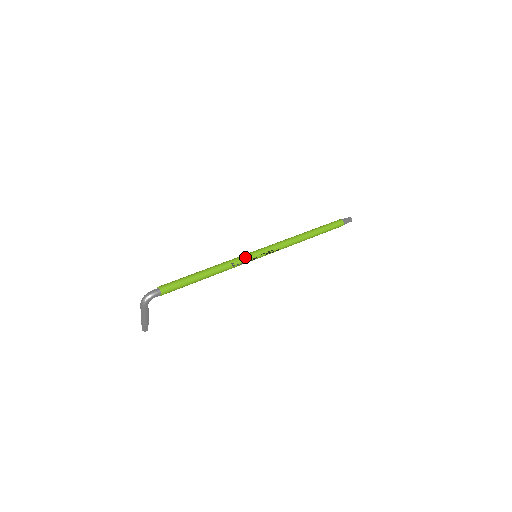
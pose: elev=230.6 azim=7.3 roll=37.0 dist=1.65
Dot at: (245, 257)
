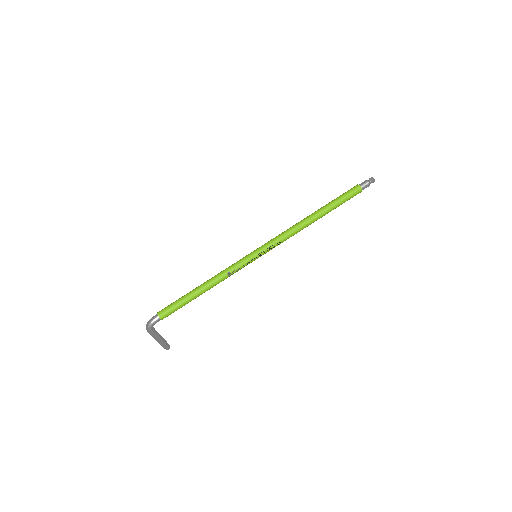
Dot at: (241, 261)
